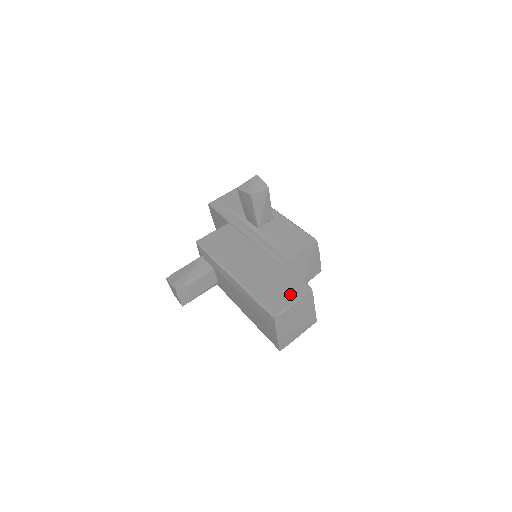
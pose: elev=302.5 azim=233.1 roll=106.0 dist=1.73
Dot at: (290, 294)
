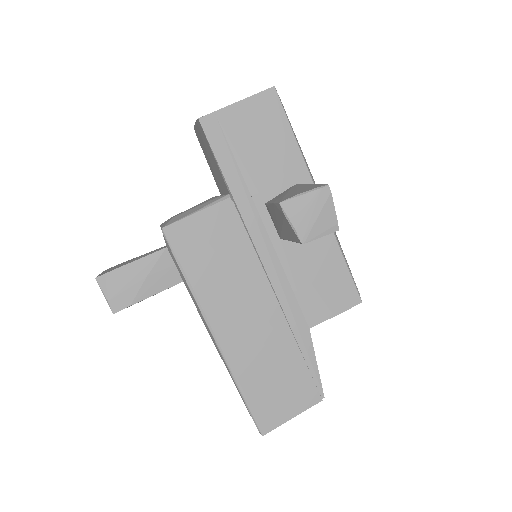
Dot at: (293, 401)
